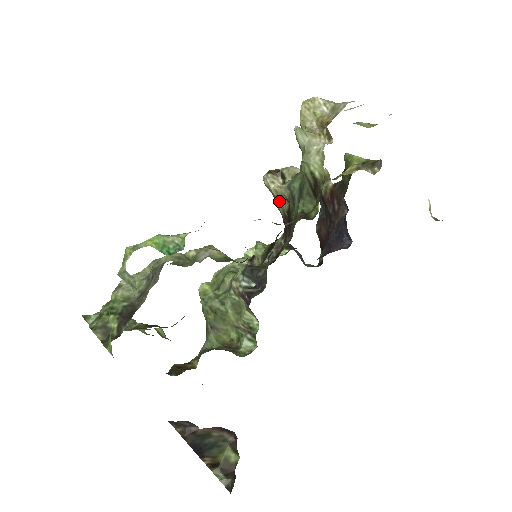
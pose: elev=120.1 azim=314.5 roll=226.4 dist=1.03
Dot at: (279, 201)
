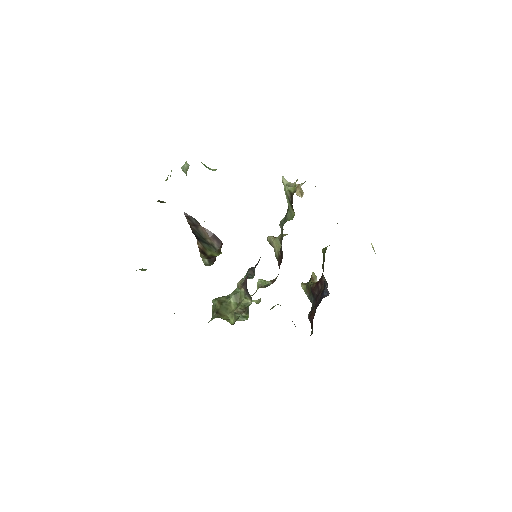
Dot at: (276, 248)
